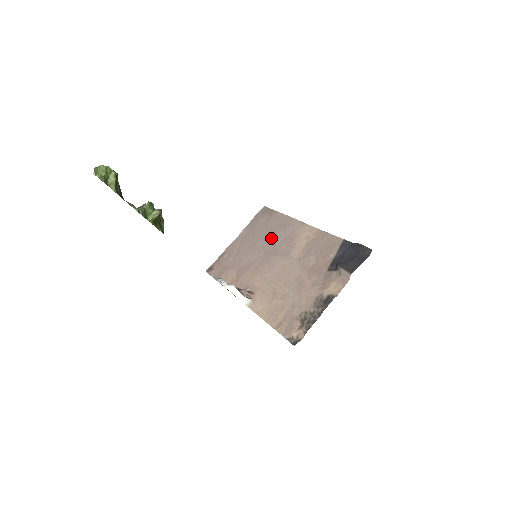
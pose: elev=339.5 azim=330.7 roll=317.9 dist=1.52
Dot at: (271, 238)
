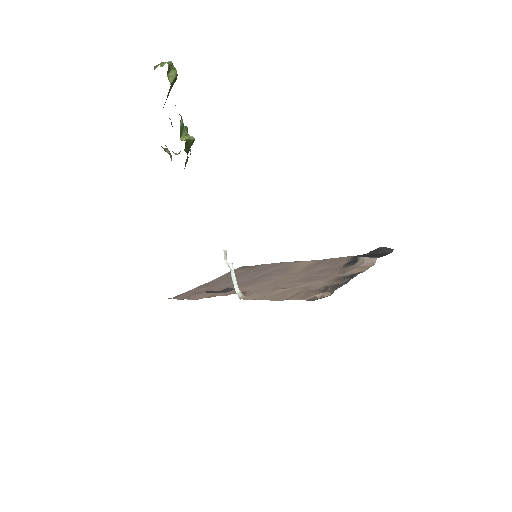
Dot at: (259, 272)
